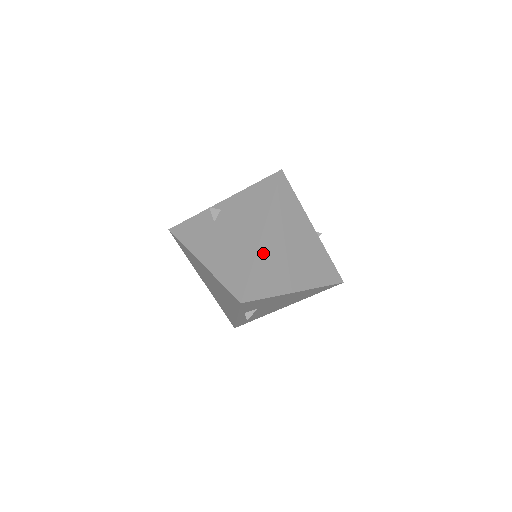
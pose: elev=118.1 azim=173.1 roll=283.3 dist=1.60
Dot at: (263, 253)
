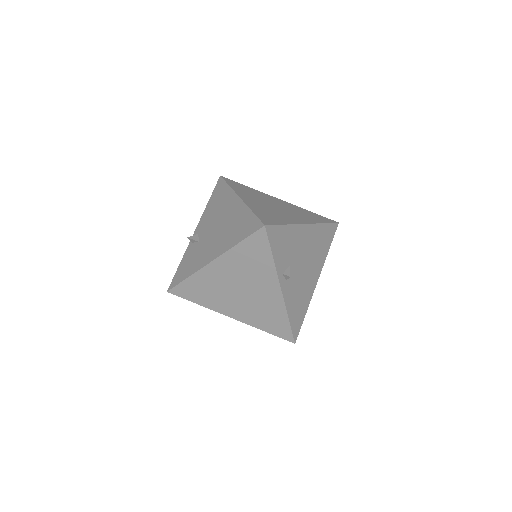
Dot at: (252, 205)
